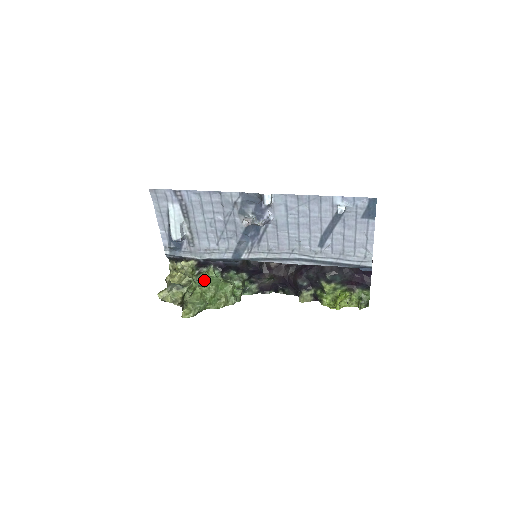
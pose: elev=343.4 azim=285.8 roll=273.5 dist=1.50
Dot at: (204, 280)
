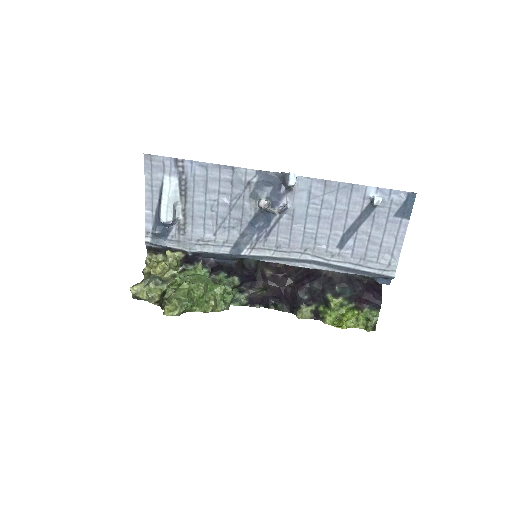
Dot at: (191, 277)
